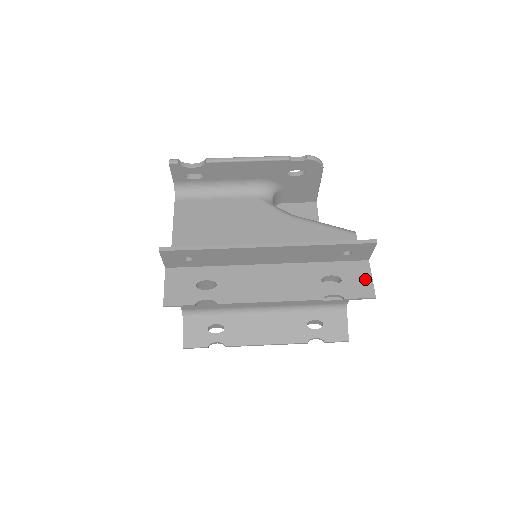
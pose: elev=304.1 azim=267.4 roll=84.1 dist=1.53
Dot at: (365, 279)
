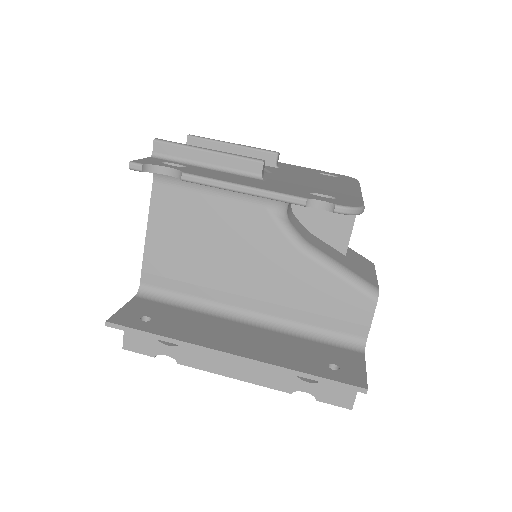
Dot at: occluded
